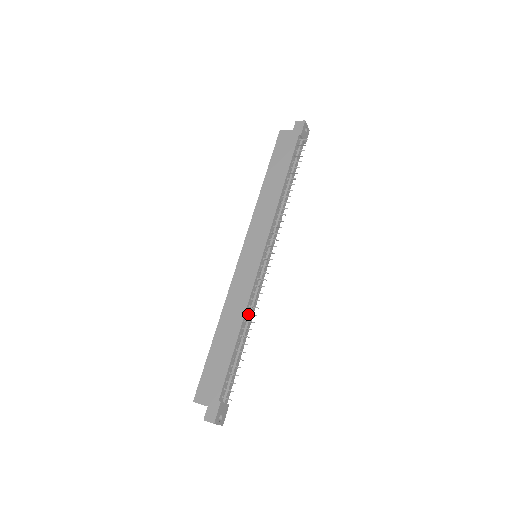
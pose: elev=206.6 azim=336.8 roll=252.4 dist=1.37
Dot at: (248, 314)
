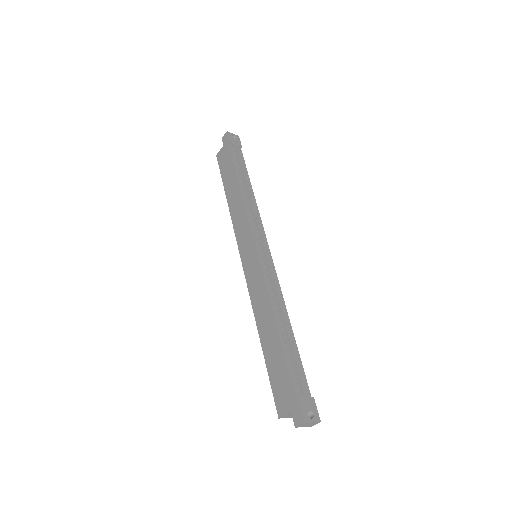
Dot at: (277, 305)
